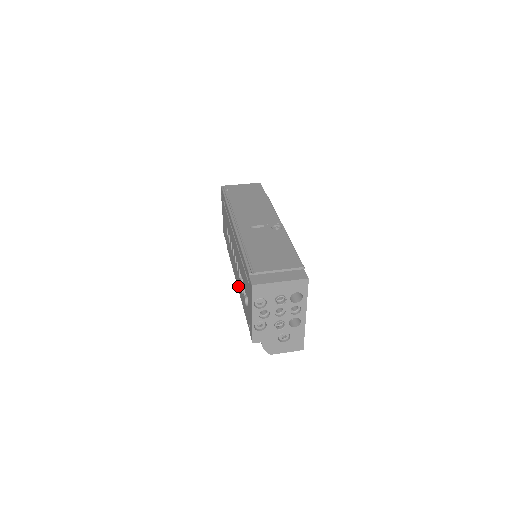
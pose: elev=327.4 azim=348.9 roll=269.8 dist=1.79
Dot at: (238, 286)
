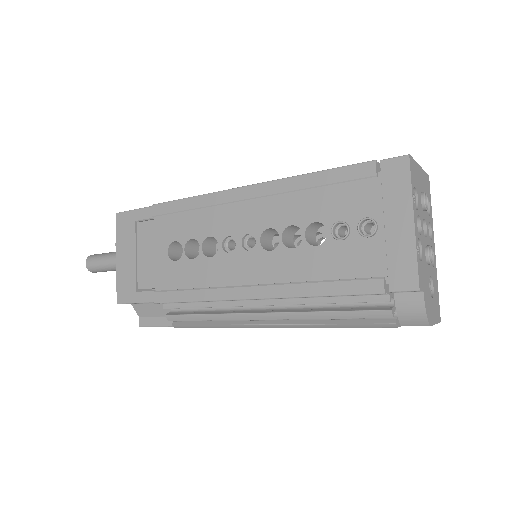
Dot at: (275, 280)
